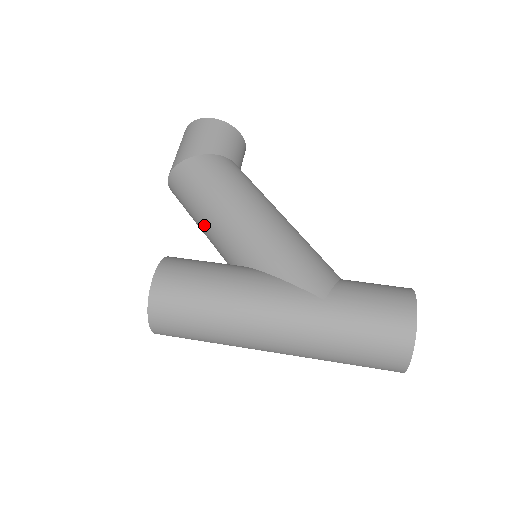
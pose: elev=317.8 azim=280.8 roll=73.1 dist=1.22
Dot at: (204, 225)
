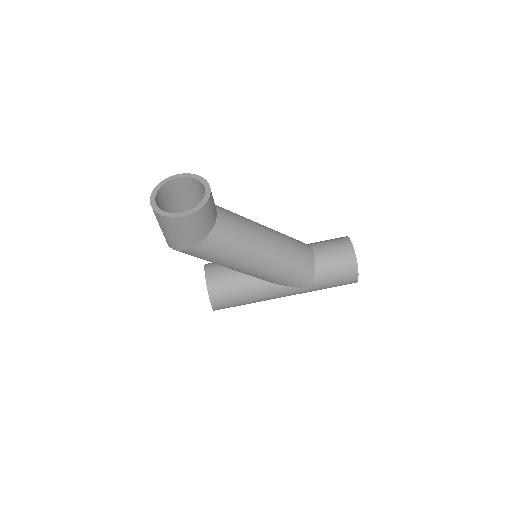
Dot at: occluded
